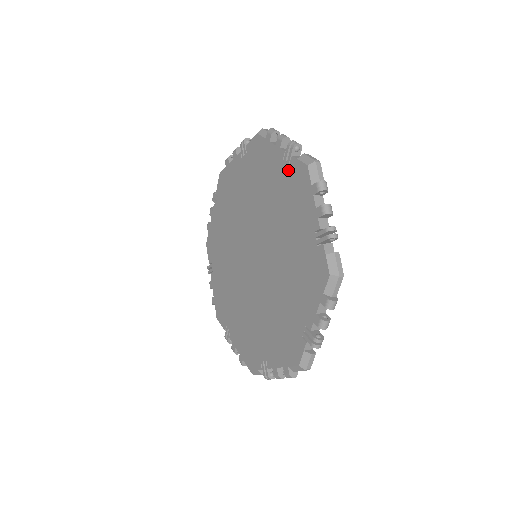
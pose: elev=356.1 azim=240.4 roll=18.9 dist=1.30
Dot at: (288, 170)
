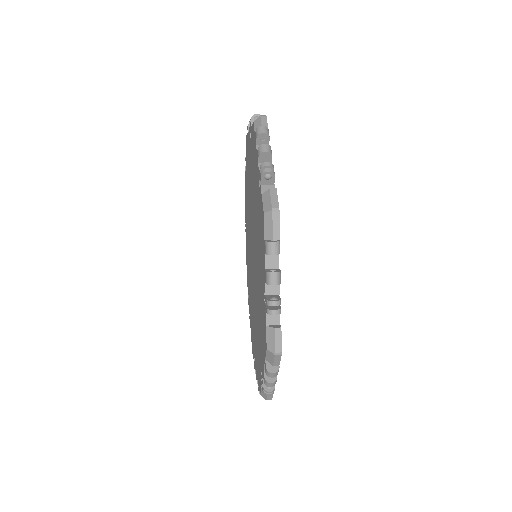
Dot at: (263, 308)
